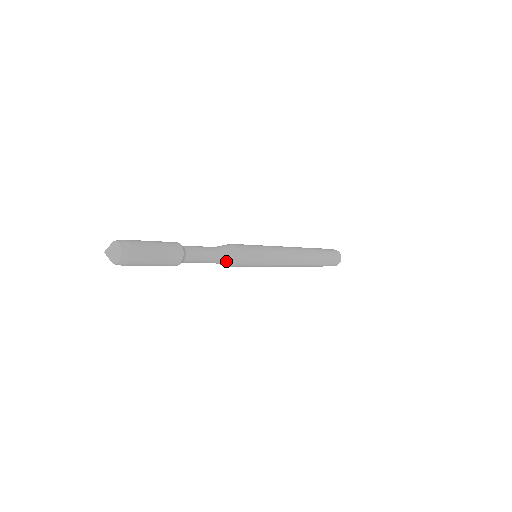
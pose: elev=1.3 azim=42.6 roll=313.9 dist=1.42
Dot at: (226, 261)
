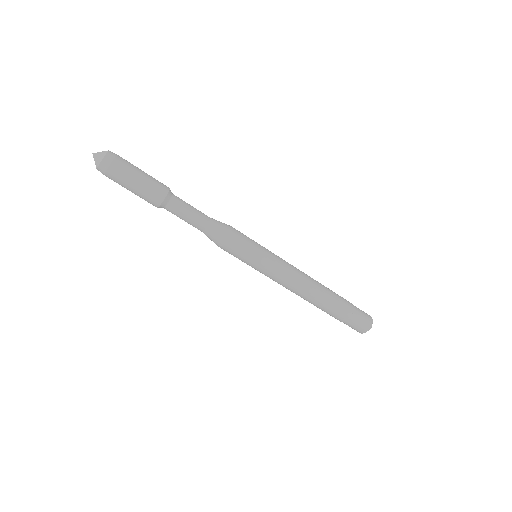
Dot at: (215, 231)
